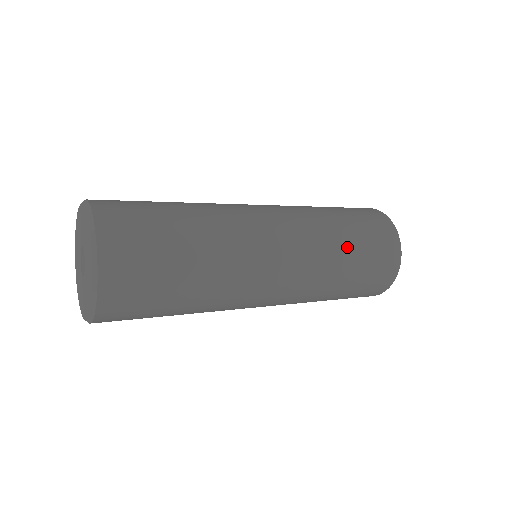
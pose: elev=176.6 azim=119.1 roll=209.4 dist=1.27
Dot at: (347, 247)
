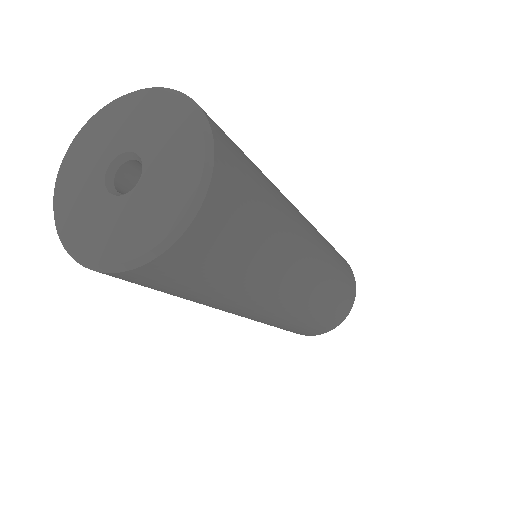
Dot at: (325, 309)
